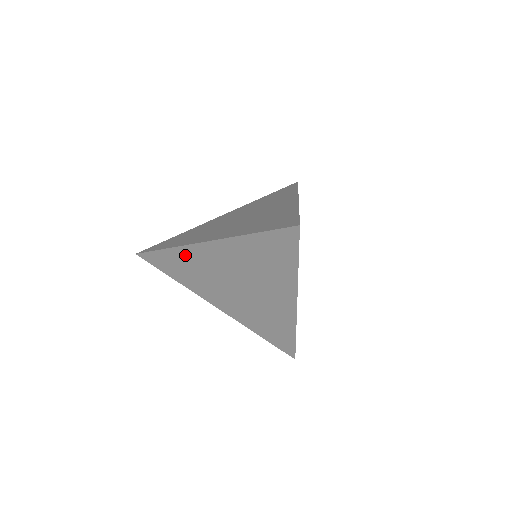
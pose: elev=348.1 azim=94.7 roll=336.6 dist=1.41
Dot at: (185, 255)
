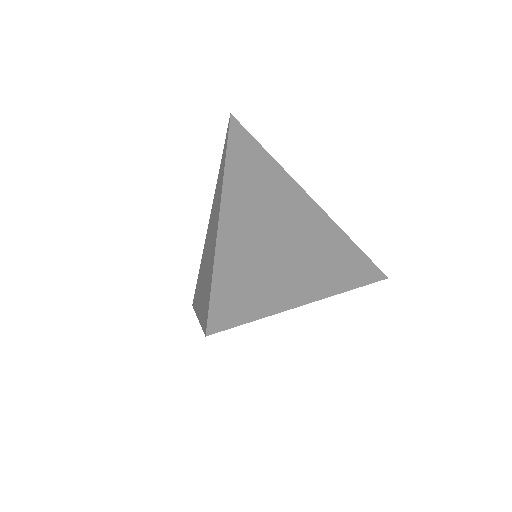
Dot at: occluded
